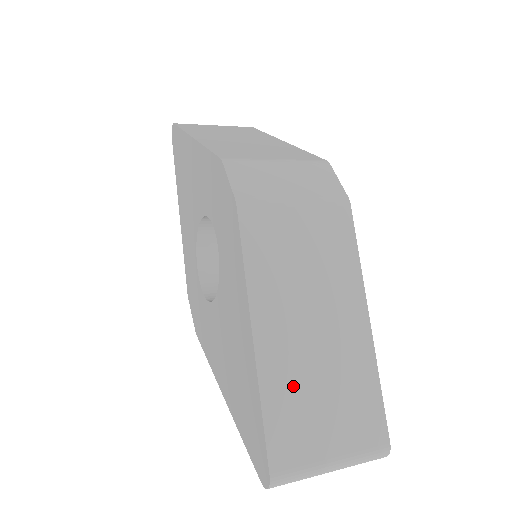
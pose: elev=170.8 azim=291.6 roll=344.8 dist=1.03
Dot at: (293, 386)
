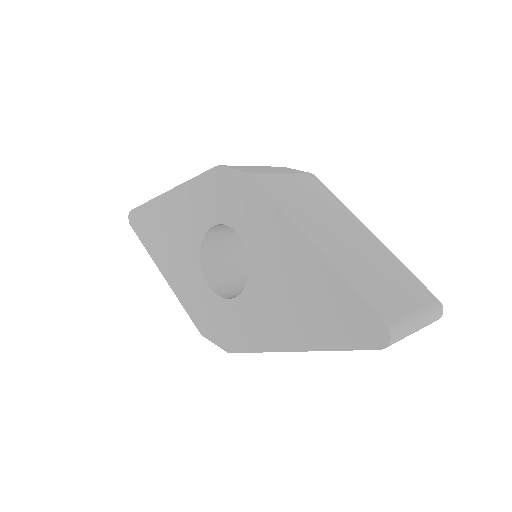
Dot at: (358, 271)
